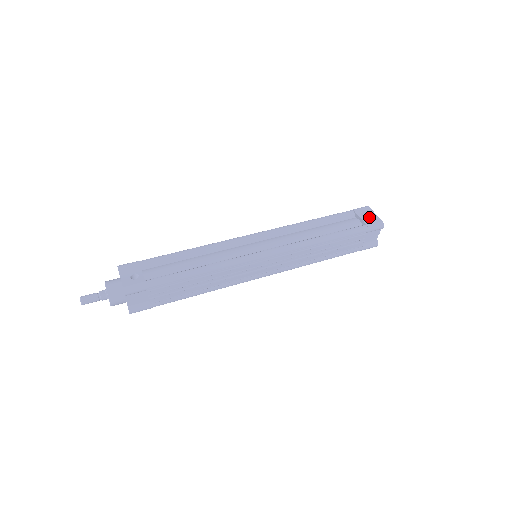
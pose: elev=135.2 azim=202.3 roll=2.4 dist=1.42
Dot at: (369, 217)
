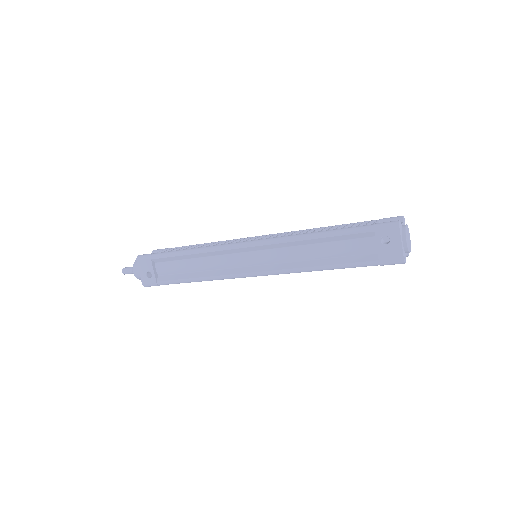
Dot at: (389, 248)
